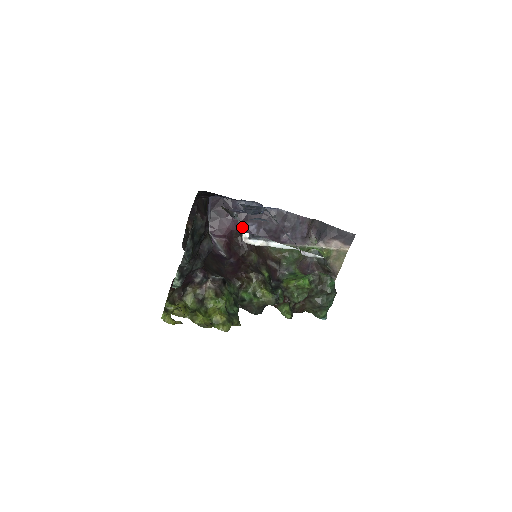
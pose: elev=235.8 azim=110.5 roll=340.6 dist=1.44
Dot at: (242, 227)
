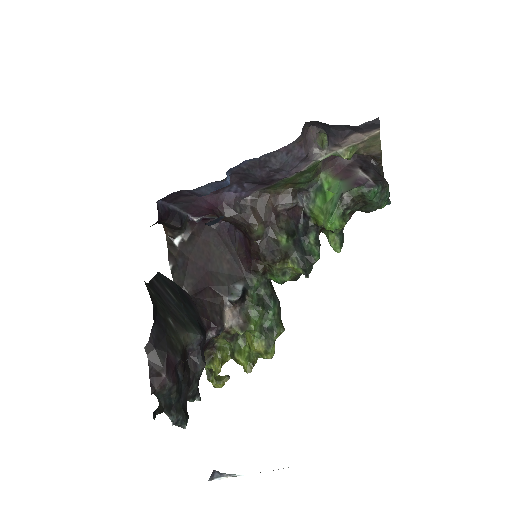
Dot at: occluded
